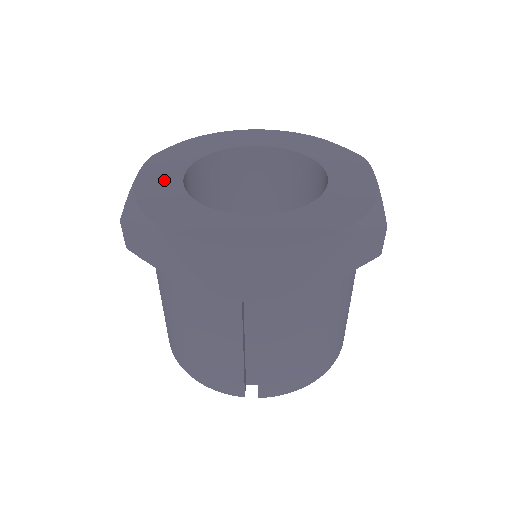
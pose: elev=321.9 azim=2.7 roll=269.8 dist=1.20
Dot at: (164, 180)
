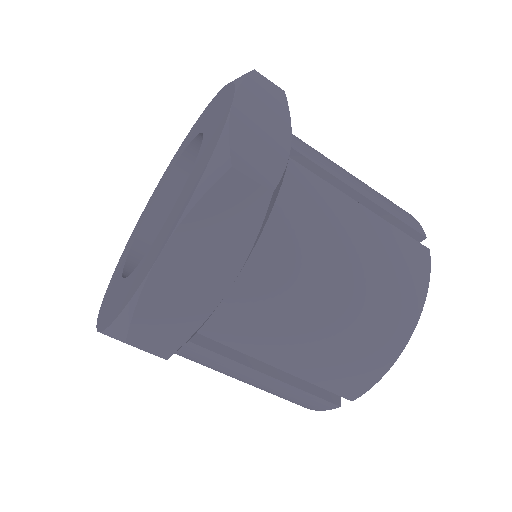
Dot at: (120, 267)
